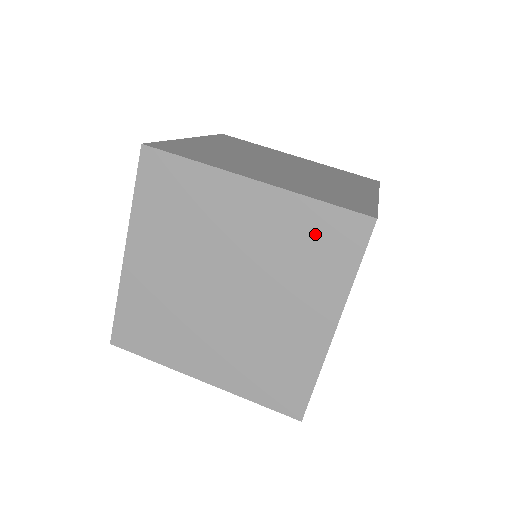
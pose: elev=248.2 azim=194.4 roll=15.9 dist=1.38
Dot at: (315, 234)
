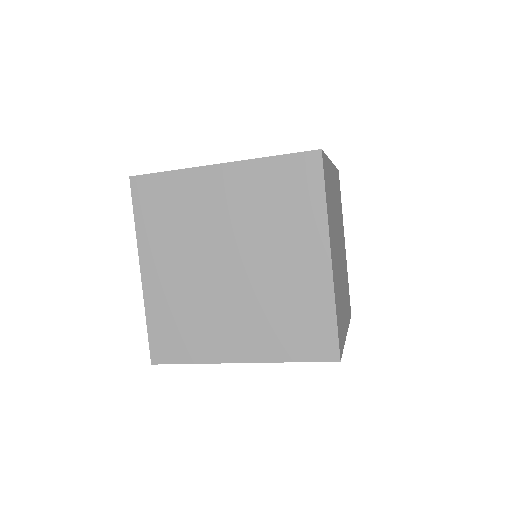
Dot at: (281, 184)
